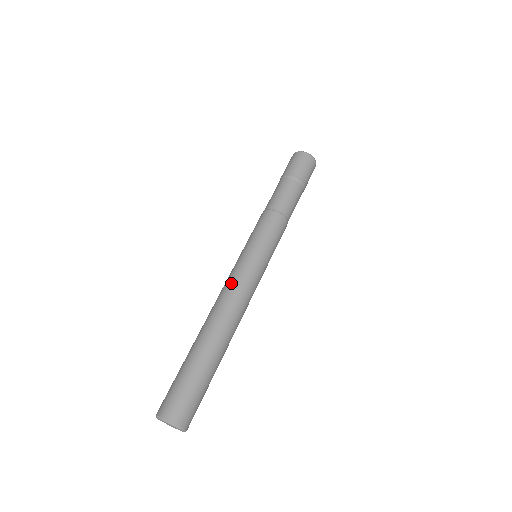
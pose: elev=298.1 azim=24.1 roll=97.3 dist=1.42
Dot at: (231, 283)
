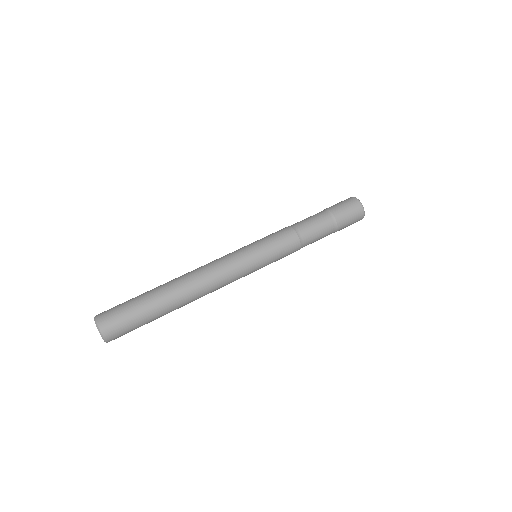
Dot at: (216, 260)
